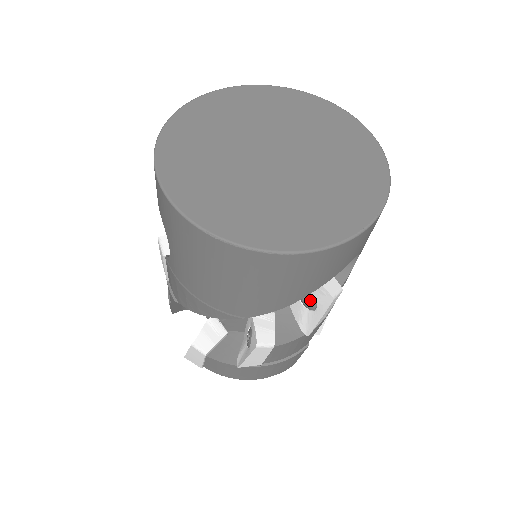
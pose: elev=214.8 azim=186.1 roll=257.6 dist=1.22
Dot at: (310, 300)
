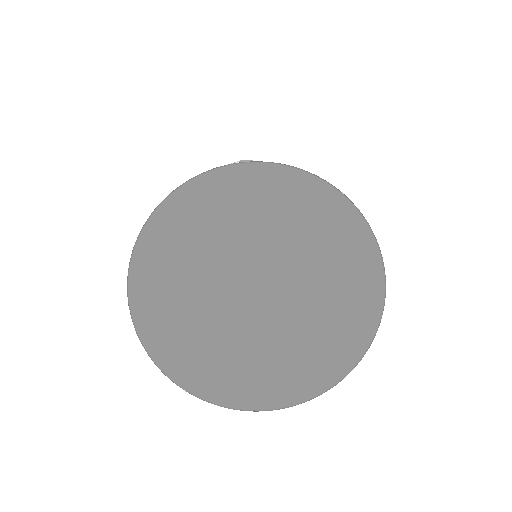
Dot at: occluded
